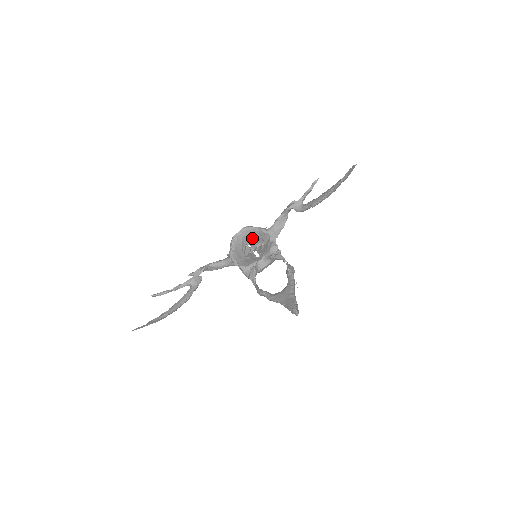
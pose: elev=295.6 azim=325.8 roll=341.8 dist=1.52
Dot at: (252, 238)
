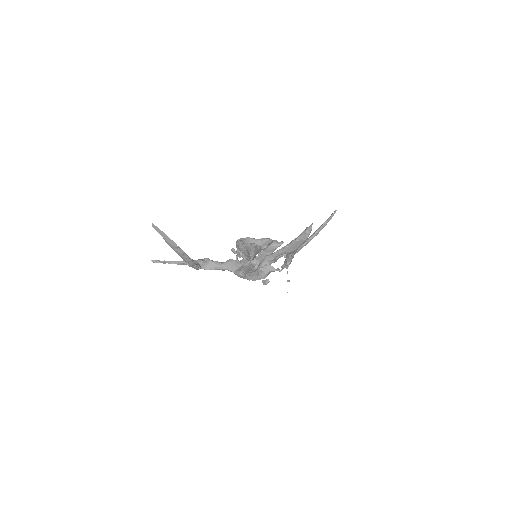
Dot at: occluded
